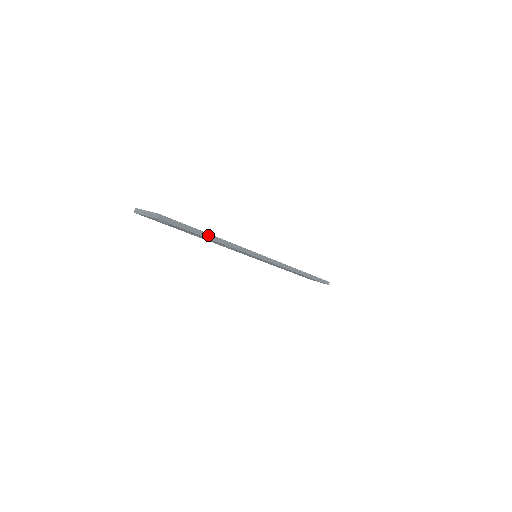
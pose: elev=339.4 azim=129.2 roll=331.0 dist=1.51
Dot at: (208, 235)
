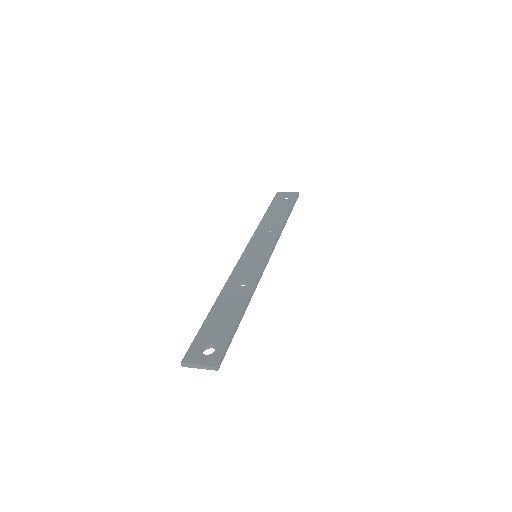
Dot at: (241, 316)
